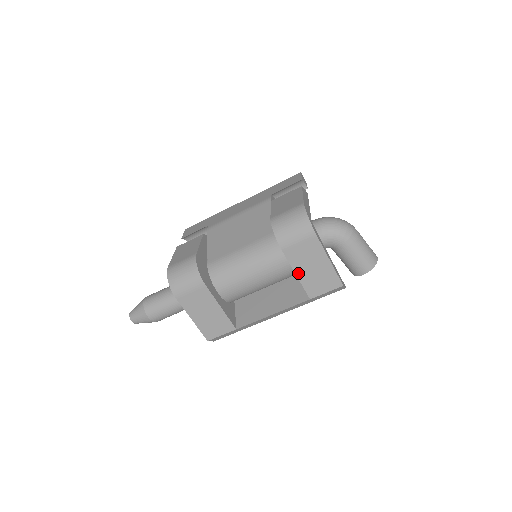
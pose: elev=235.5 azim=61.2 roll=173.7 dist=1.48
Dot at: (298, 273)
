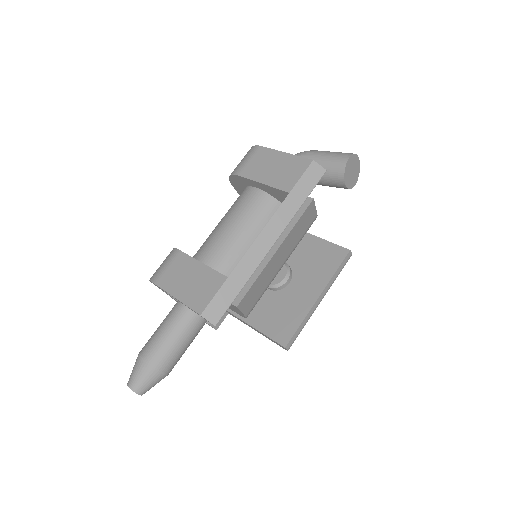
Dot at: (262, 181)
